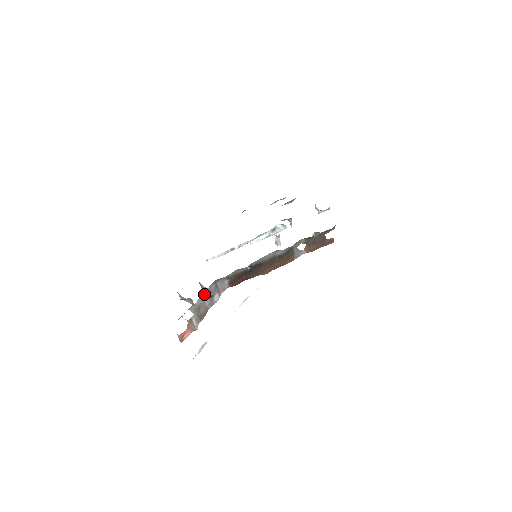
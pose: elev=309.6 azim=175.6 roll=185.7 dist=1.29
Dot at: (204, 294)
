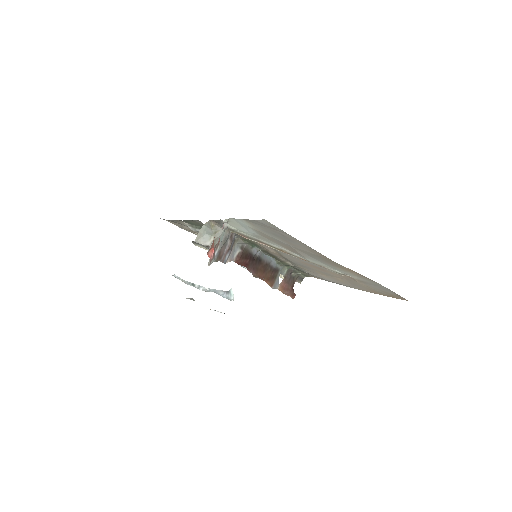
Dot at: (232, 236)
